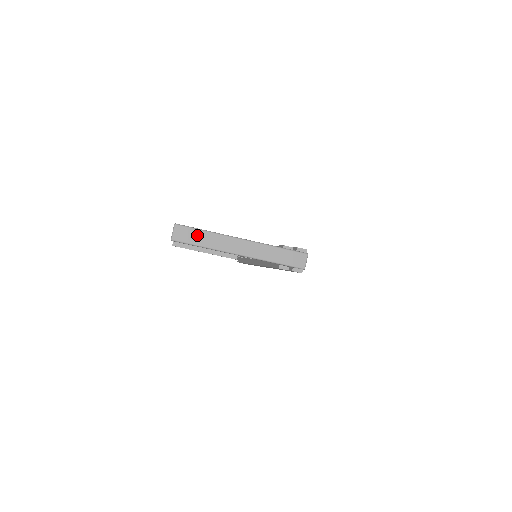
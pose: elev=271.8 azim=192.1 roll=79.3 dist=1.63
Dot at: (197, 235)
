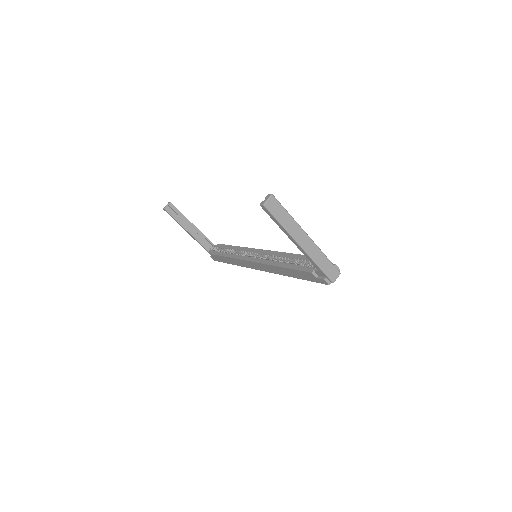
Dot at: (282, 213)
